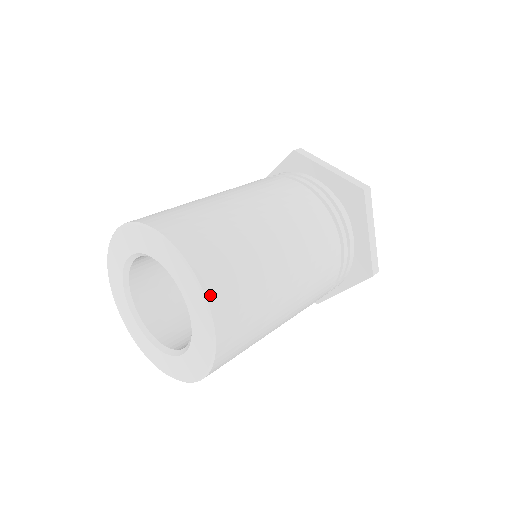
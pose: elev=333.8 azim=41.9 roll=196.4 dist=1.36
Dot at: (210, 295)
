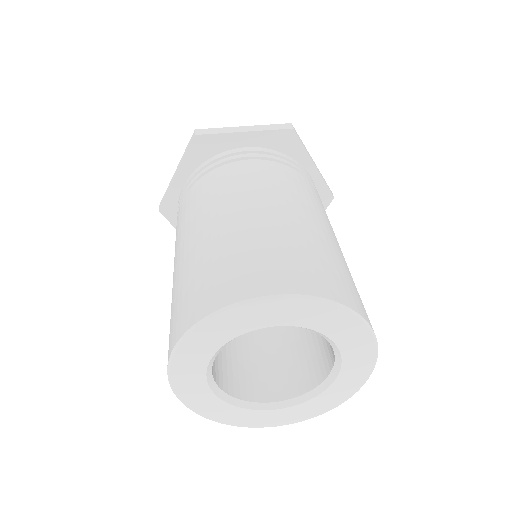
Dot at: (355, 308)
